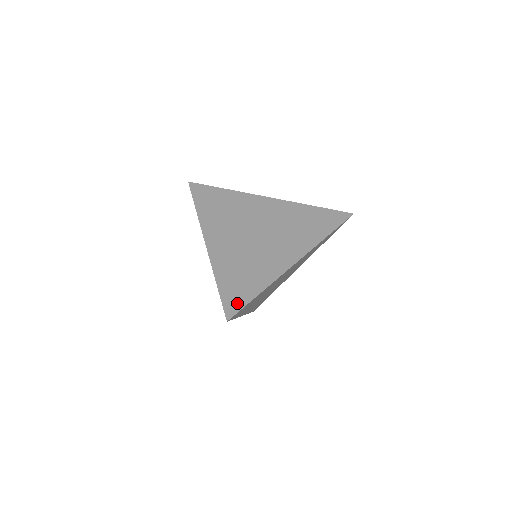
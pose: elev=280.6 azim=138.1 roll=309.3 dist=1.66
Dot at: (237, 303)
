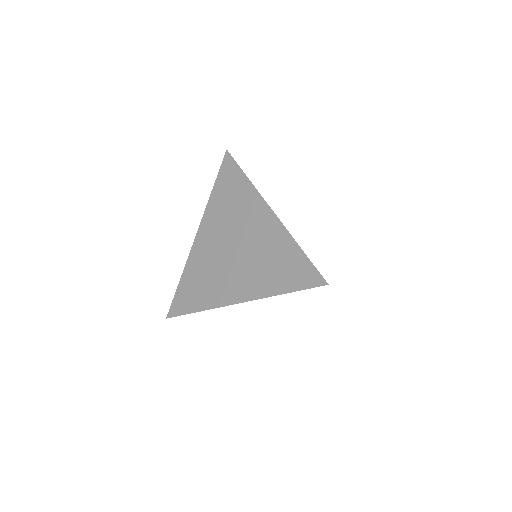
Dot at: (179, 309)
